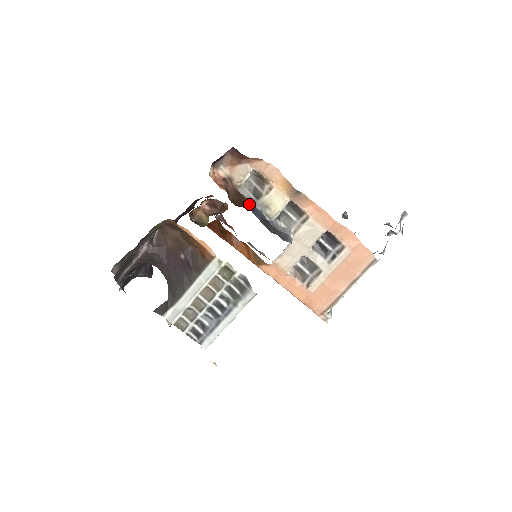
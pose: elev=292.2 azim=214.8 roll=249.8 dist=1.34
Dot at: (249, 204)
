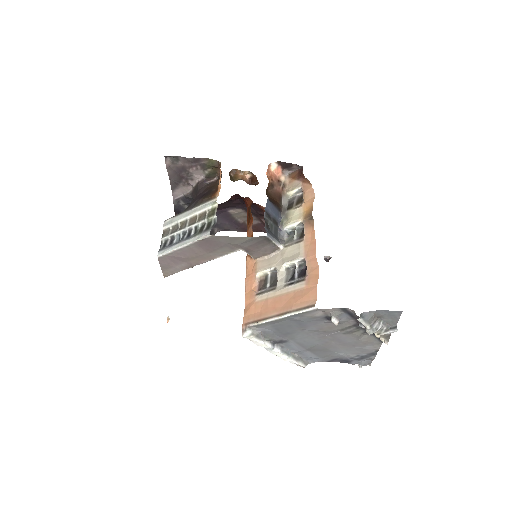
Dot at: (278, 205)
